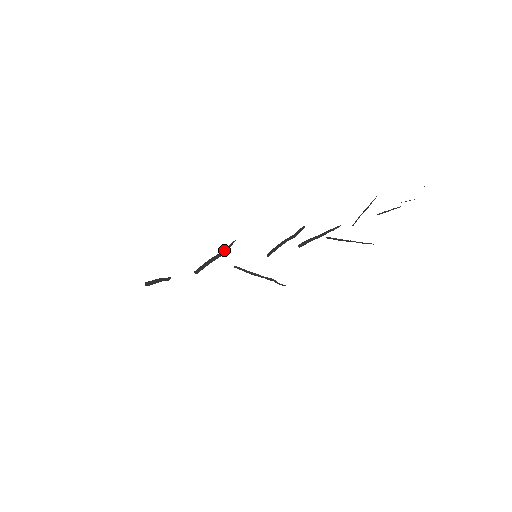
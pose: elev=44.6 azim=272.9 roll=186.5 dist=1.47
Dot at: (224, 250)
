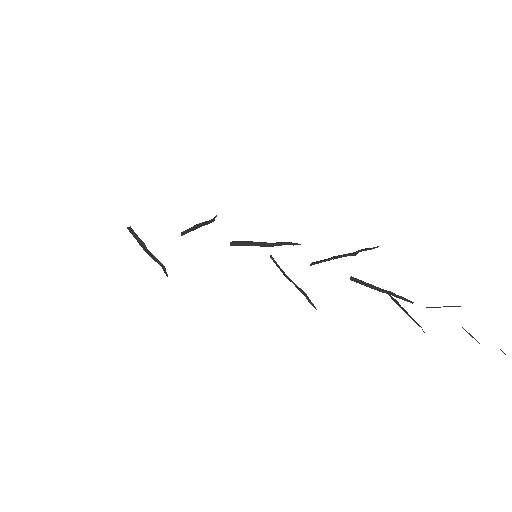
Dot at: (206, 222)
